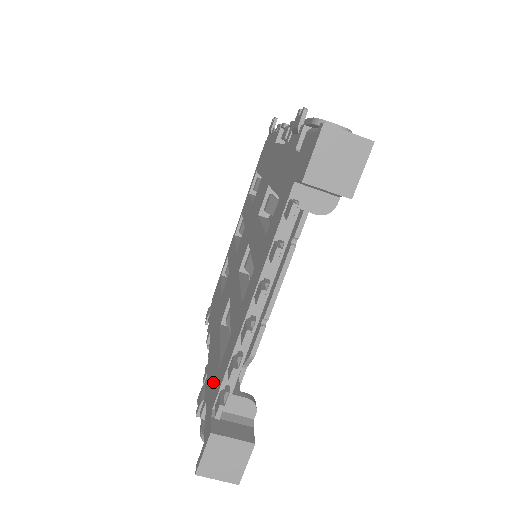
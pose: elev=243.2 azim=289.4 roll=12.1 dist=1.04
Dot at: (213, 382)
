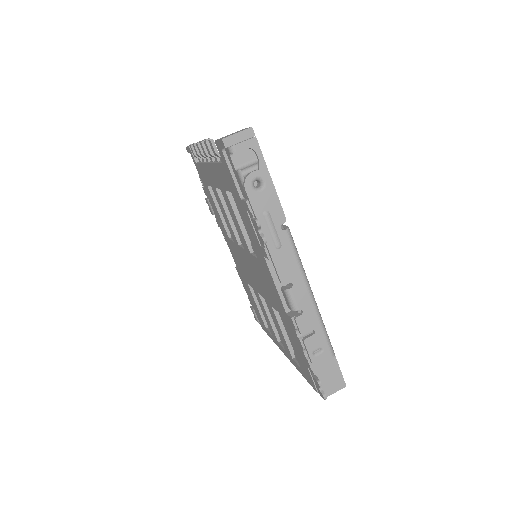
Dot at: (235, 195)
